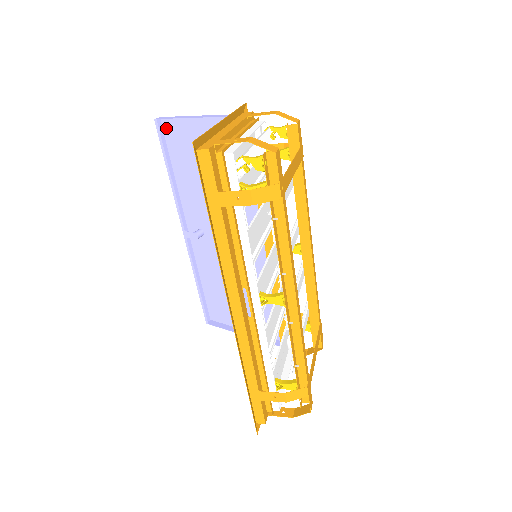
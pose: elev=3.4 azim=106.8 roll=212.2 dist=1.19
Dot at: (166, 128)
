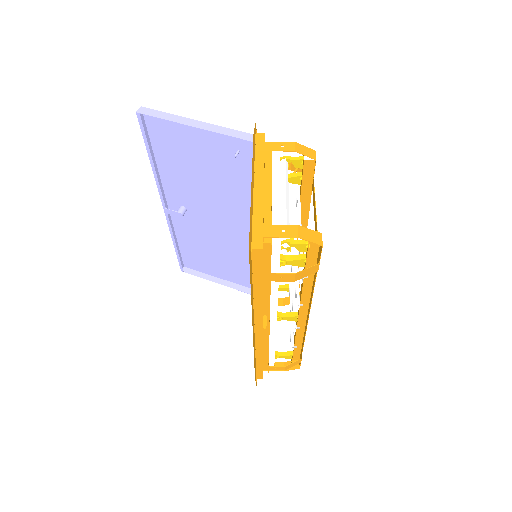
Dot at: (149, 118)
